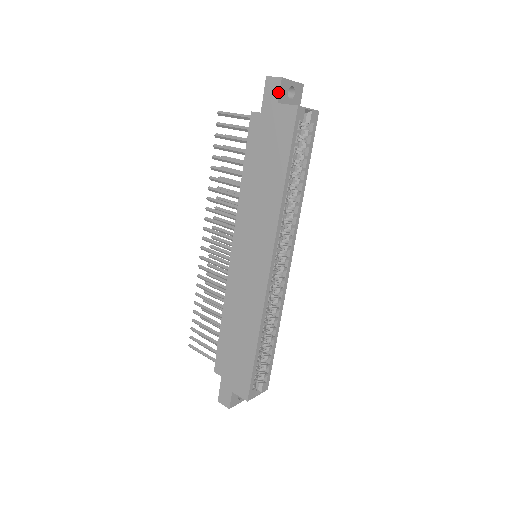
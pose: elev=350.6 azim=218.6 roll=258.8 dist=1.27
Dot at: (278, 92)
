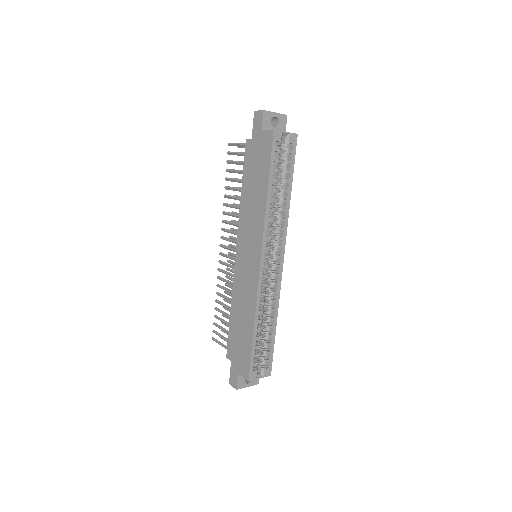
Dot at: (261, 121)
